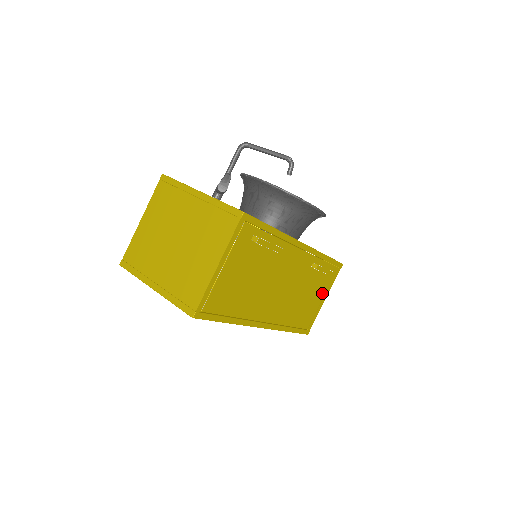
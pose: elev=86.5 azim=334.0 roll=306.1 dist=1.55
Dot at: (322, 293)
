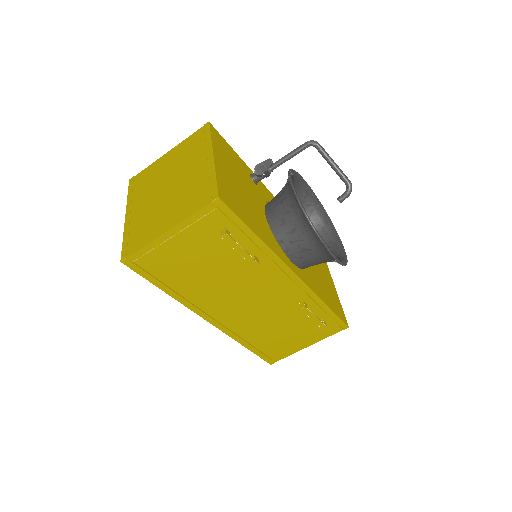
Dot at: (306, 338)
